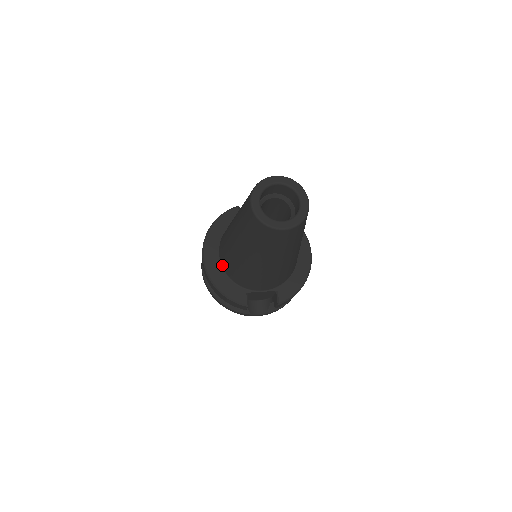
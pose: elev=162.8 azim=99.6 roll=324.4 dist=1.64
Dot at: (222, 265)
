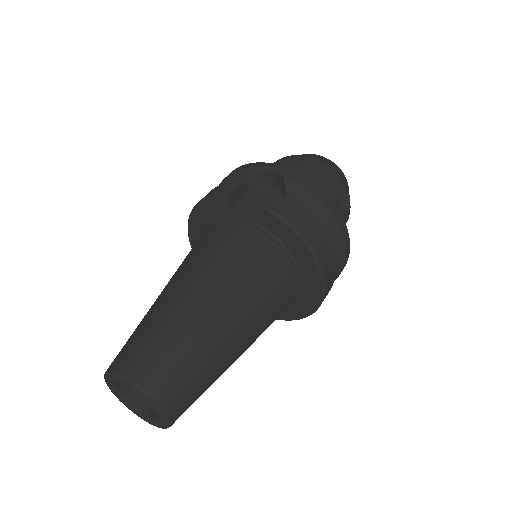
Dot at: occluded
